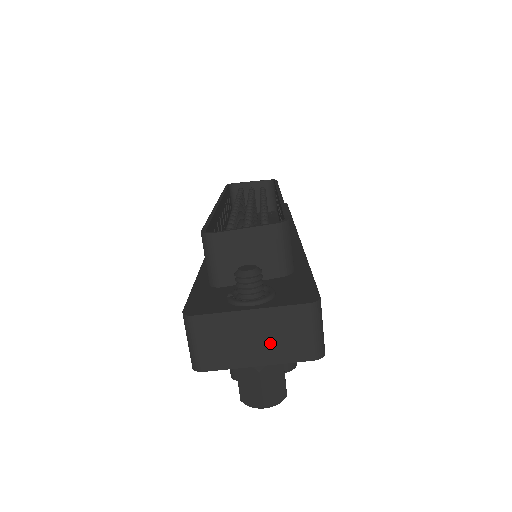
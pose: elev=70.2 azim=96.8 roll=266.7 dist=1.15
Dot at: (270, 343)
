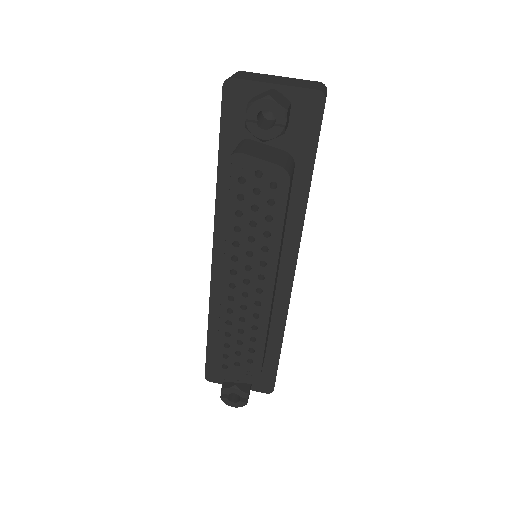
Dot at: (288, 82)
